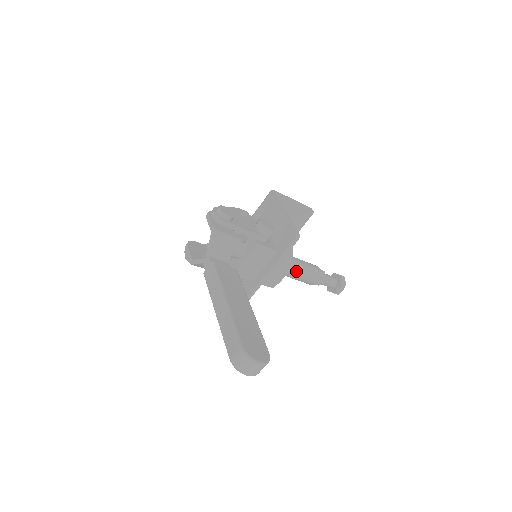
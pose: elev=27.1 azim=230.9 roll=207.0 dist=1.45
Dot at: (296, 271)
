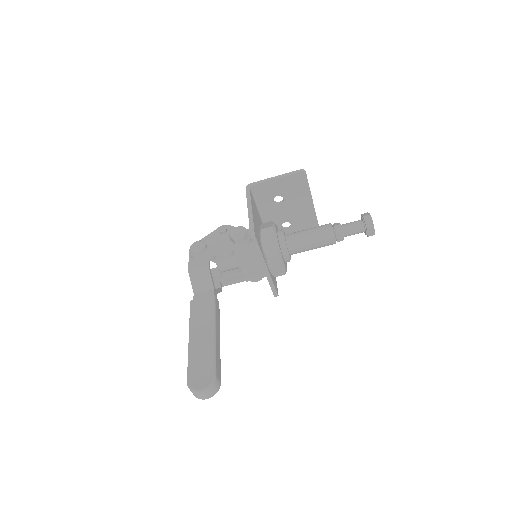
Dot at: (302, 246)
